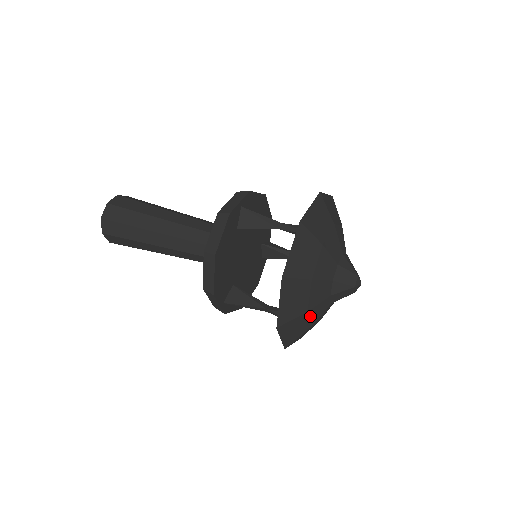
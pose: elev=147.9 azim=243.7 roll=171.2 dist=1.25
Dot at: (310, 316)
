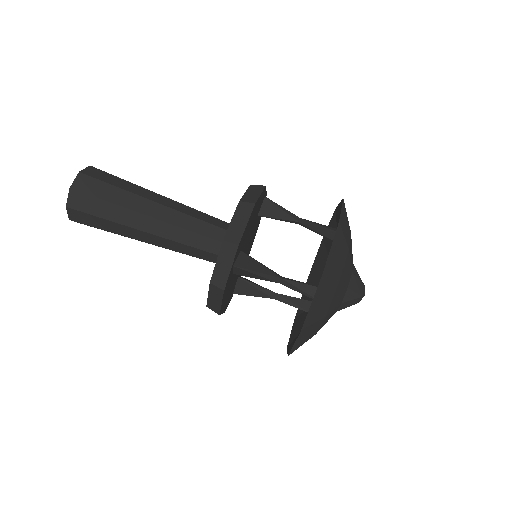
Dot at: occluded
